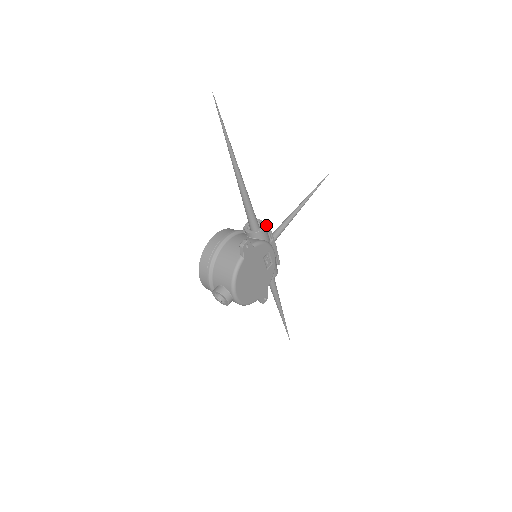
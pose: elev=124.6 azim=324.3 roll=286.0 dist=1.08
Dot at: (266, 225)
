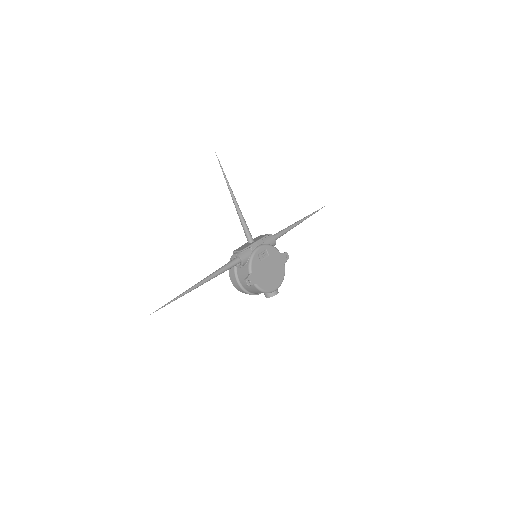
Dot at: (240, 252)
